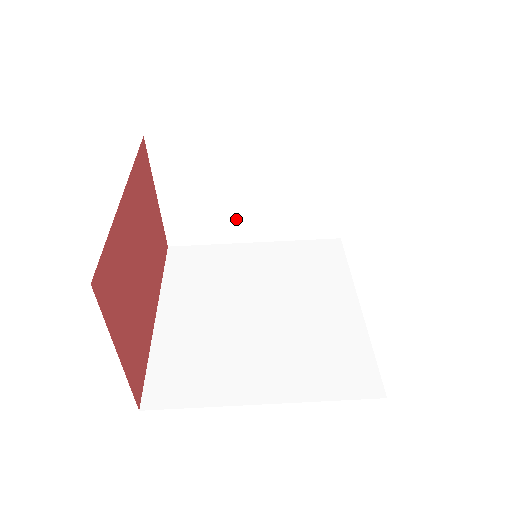
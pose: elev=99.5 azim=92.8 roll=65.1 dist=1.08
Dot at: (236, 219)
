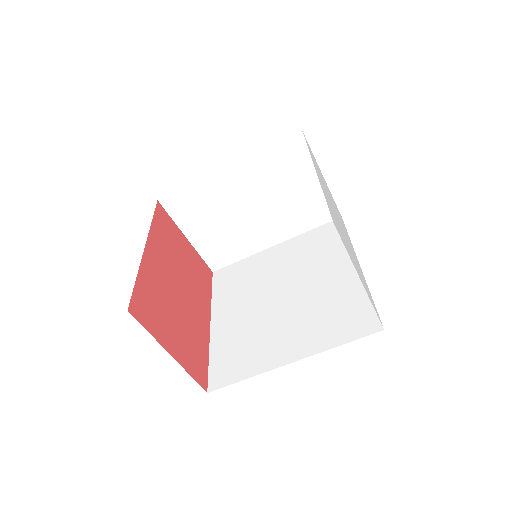
Dot at: (251, 233)
